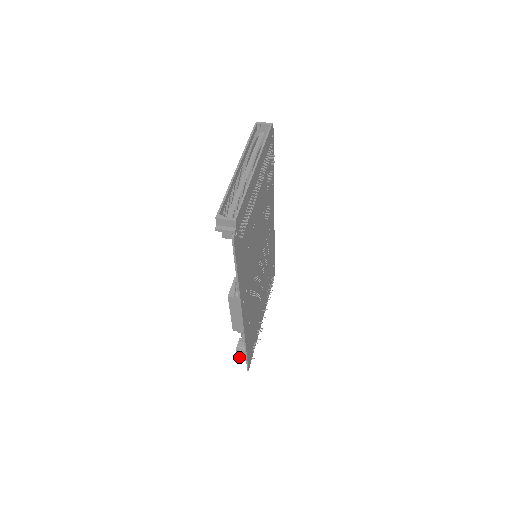
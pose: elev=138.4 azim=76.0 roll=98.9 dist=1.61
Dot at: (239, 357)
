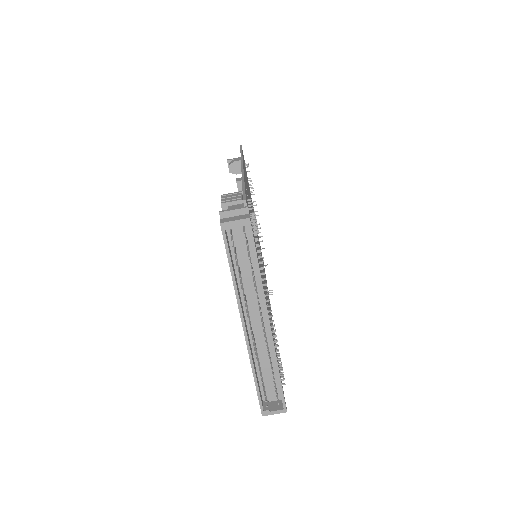
Dot at: occluded
